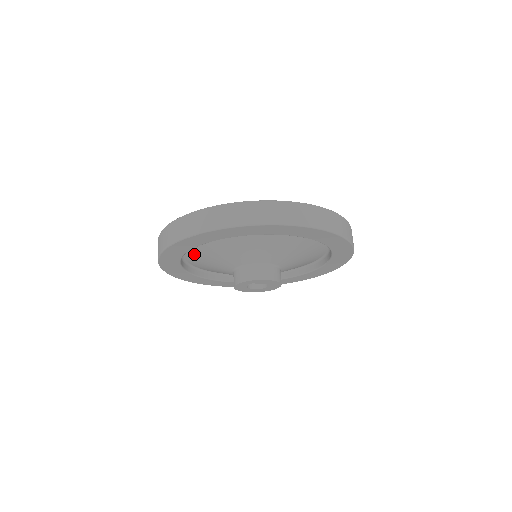
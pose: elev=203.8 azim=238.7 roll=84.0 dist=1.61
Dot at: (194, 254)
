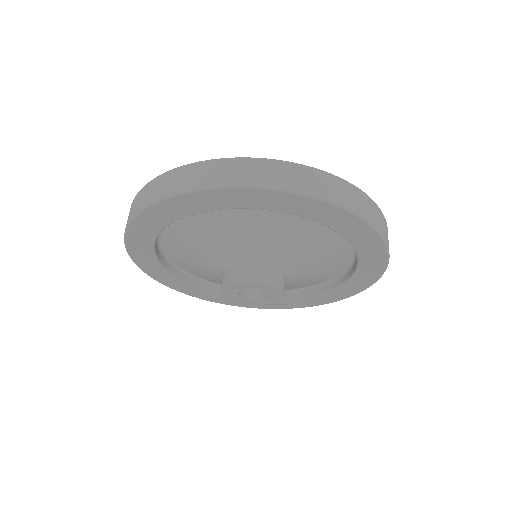
Dot at: (211, 215)
